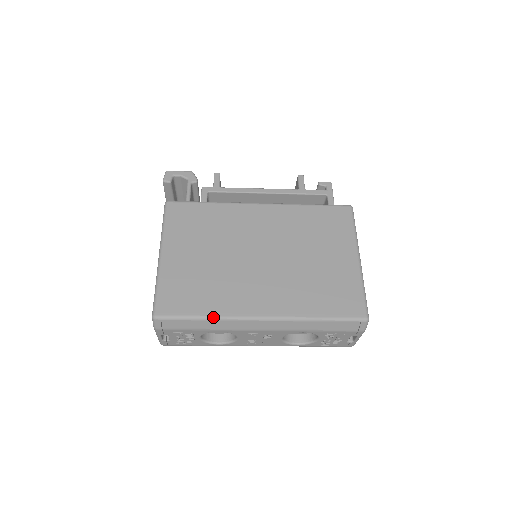
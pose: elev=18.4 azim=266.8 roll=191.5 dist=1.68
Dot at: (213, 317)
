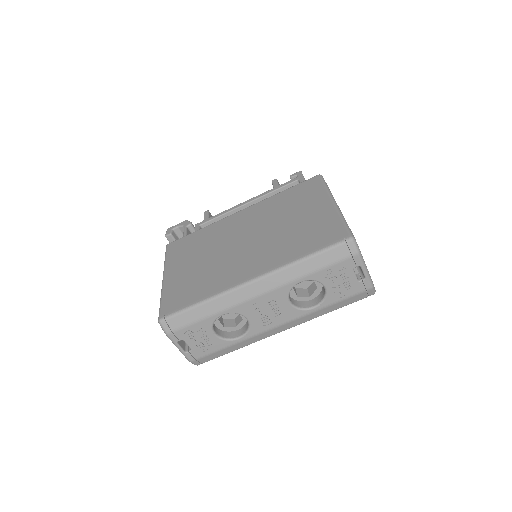
Dot at: (208, 299)
